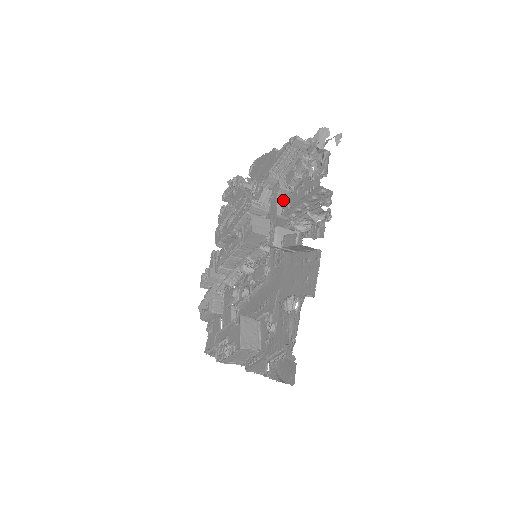
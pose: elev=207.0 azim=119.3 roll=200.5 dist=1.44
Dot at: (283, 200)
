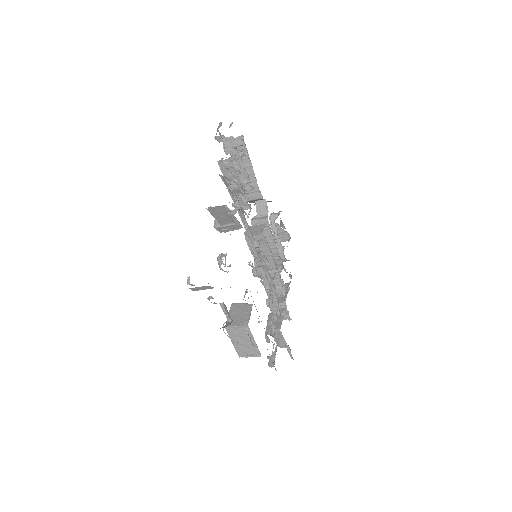
Dot at: occluded
